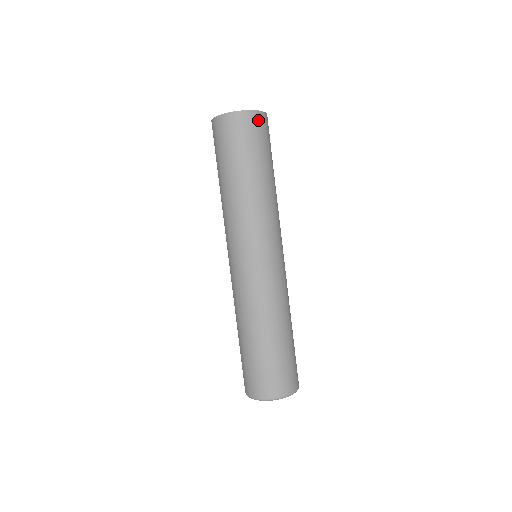
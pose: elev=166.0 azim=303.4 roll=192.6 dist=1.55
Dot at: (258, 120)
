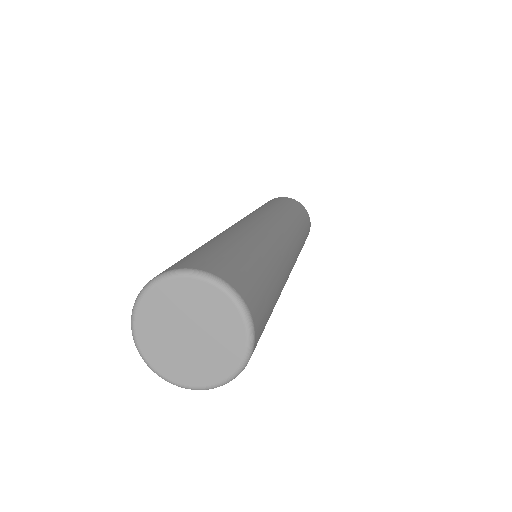
Dot at: (278, 198)
